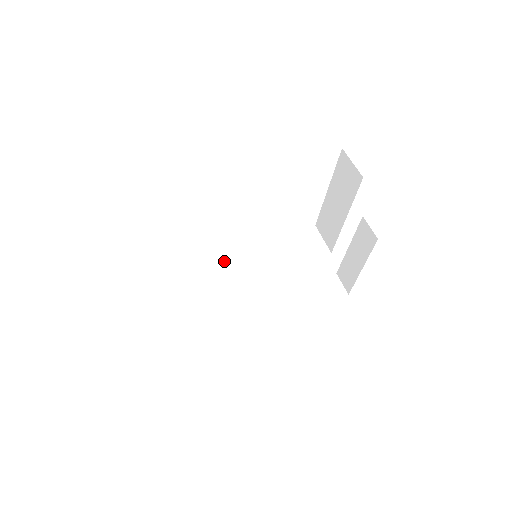
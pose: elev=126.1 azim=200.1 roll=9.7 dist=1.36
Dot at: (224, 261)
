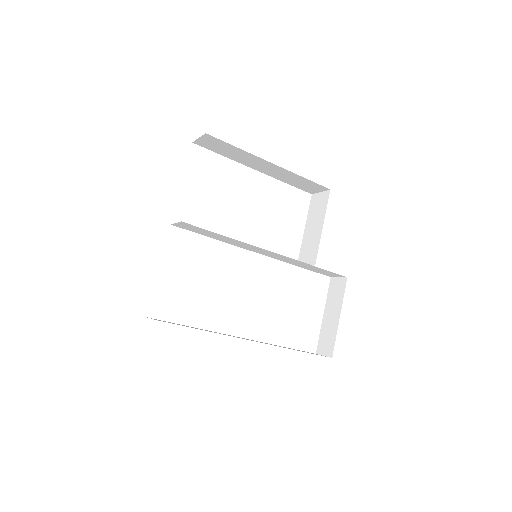
Dot at: (234, 241)
